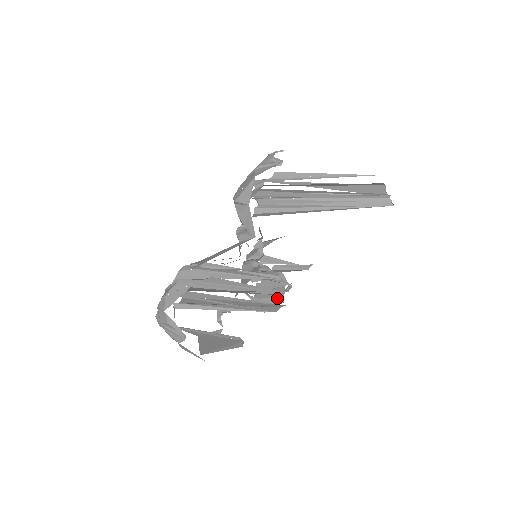
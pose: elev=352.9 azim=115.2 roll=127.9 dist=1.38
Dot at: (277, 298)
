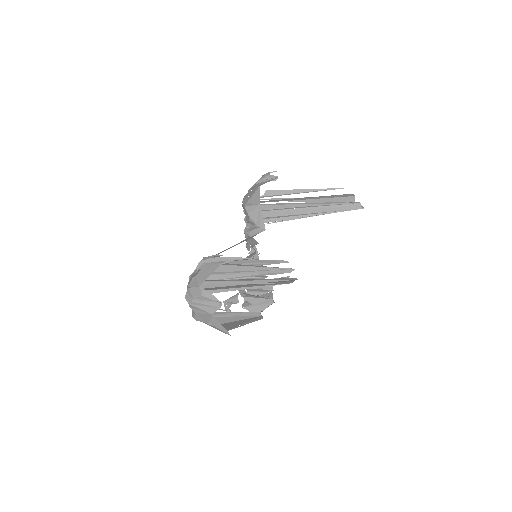
Dot at: (266, 301)
